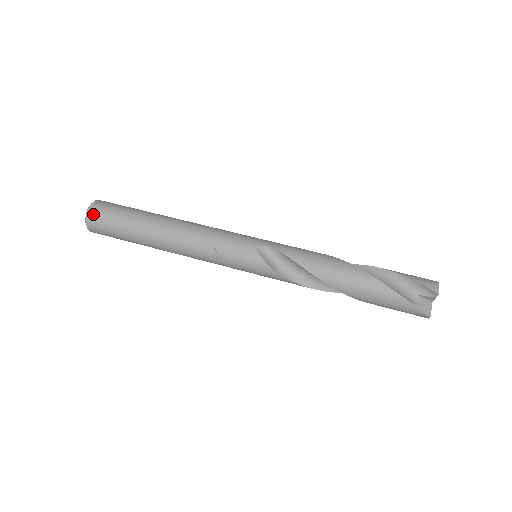
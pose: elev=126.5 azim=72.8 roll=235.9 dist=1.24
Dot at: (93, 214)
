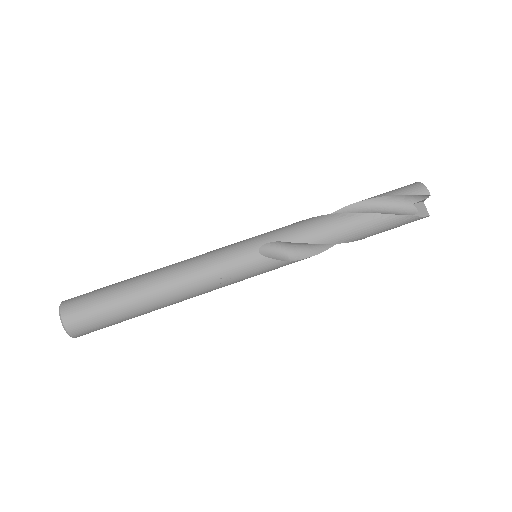
Dot at: (72, 323)
